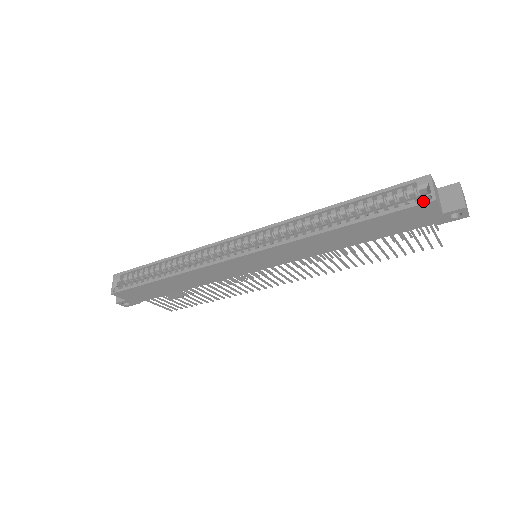
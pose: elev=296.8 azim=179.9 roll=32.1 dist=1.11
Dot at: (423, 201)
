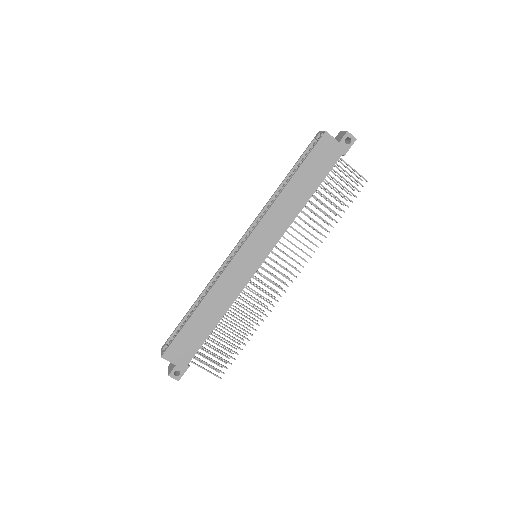
Dot at: (320, 137)
